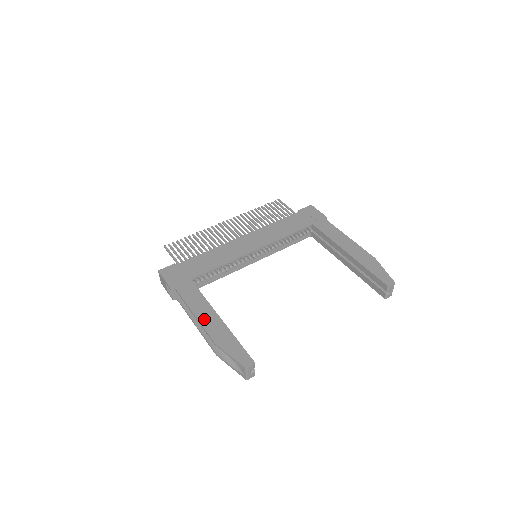
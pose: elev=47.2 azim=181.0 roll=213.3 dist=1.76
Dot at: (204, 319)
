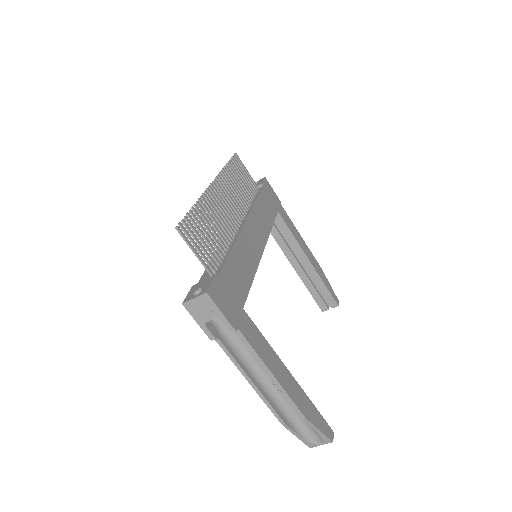
Dot at: (285, 382)
